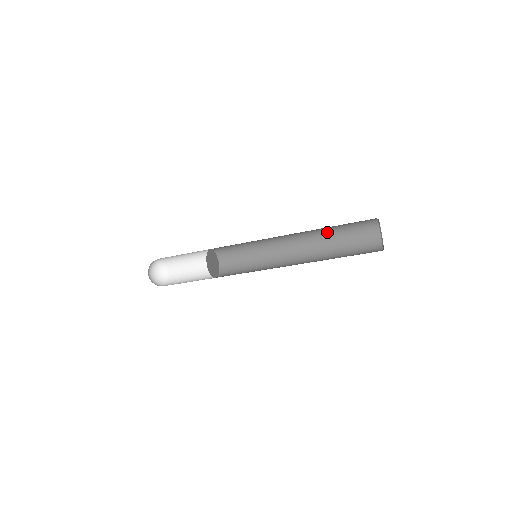
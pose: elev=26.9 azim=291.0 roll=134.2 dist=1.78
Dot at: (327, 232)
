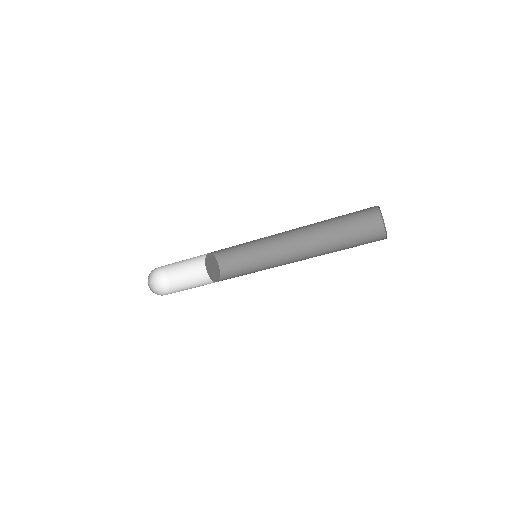
Dot at: (324, 220)
